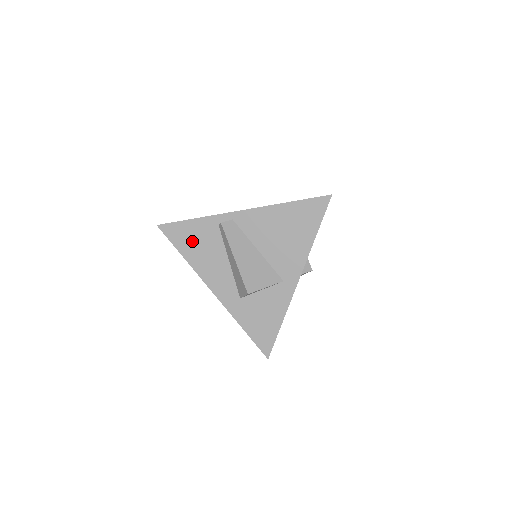
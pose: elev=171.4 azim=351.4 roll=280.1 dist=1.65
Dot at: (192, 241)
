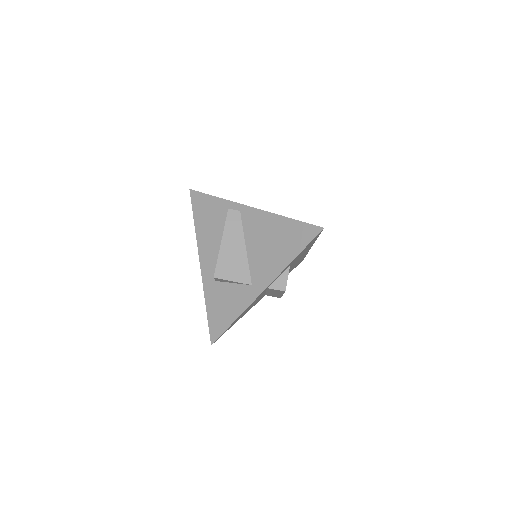
Dot at: (206, 214)
